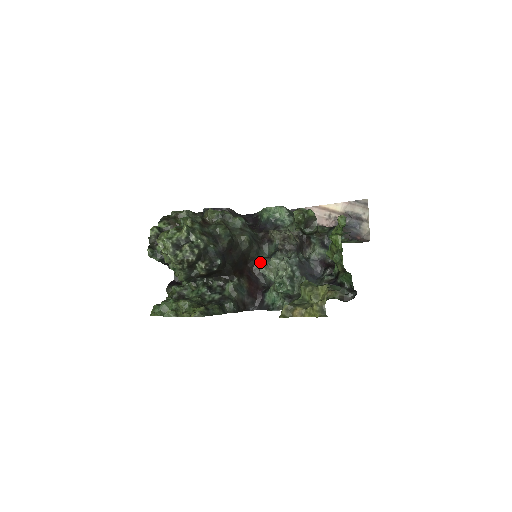
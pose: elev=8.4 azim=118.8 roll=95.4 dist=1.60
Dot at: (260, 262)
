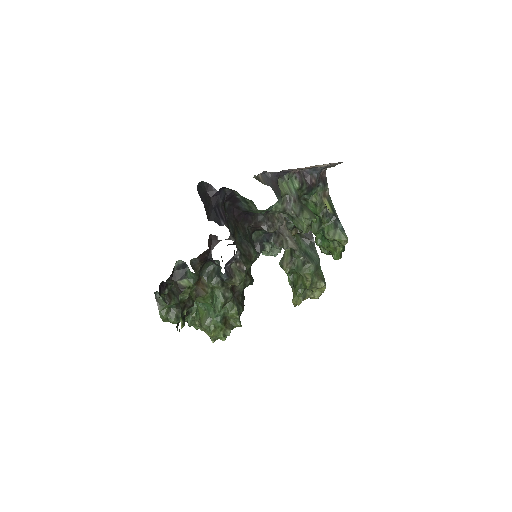
Dot at: occluded
